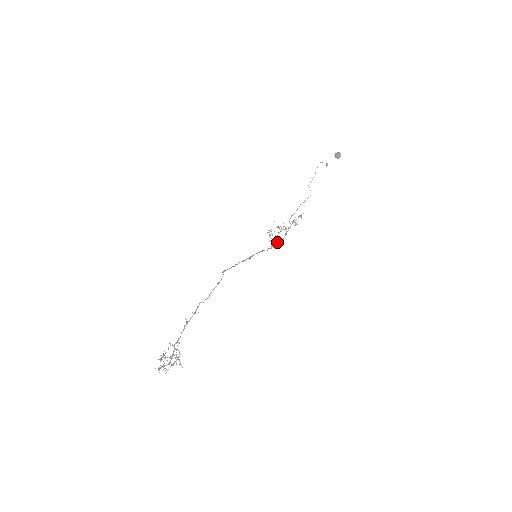
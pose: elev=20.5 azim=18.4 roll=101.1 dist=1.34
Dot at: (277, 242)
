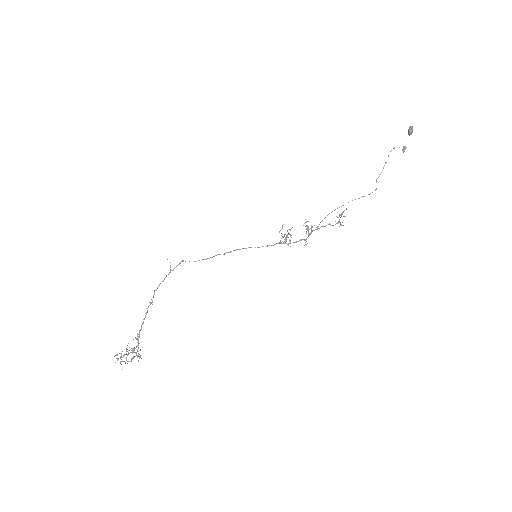
Dot at: (286, 239)
